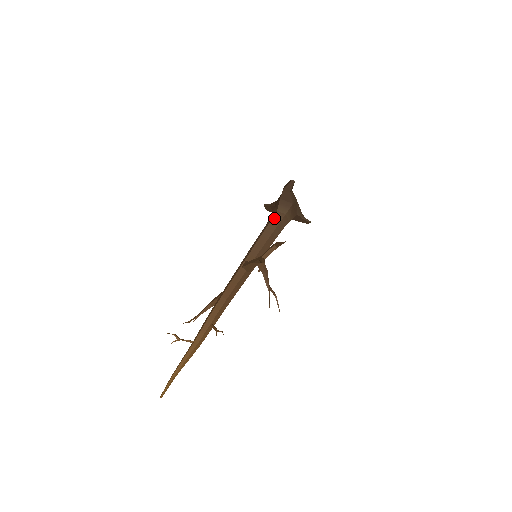
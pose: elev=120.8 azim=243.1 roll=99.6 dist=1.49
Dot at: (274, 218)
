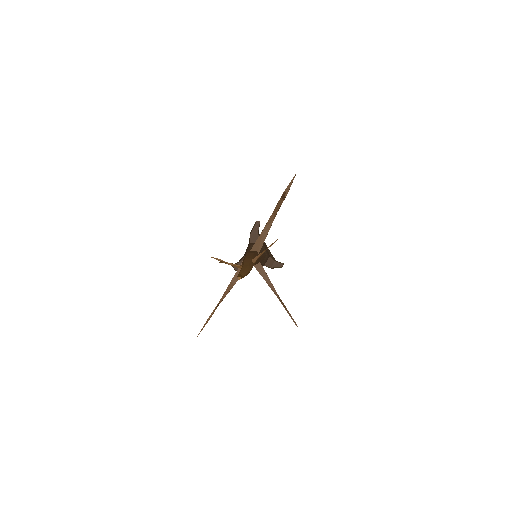
Dot at: occluded
